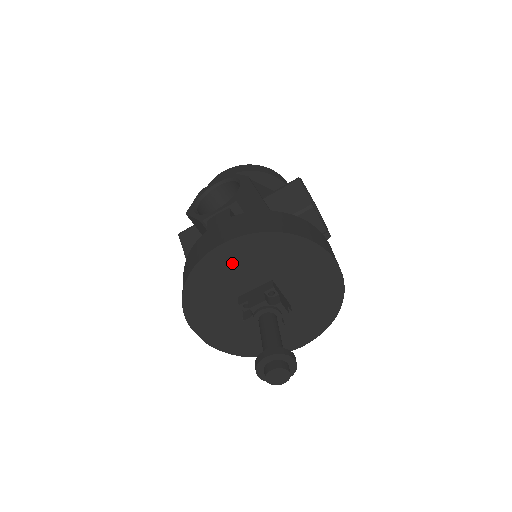
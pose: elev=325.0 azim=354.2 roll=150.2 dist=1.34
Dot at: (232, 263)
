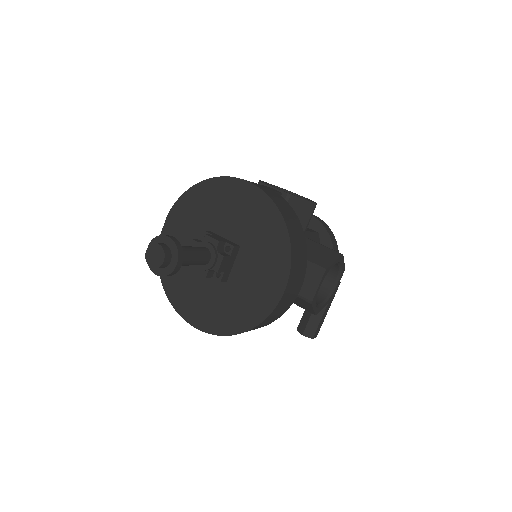
Dot at: (237, 202)
